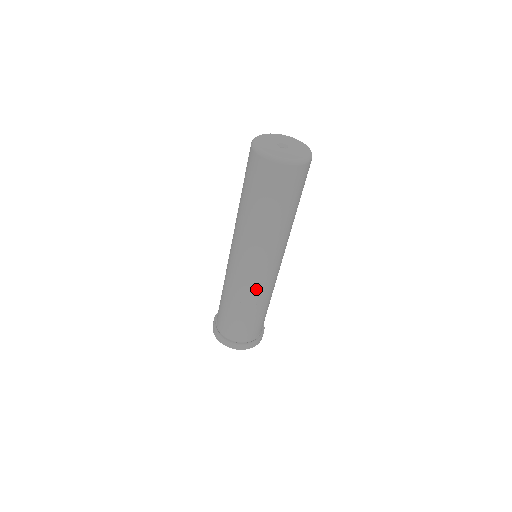
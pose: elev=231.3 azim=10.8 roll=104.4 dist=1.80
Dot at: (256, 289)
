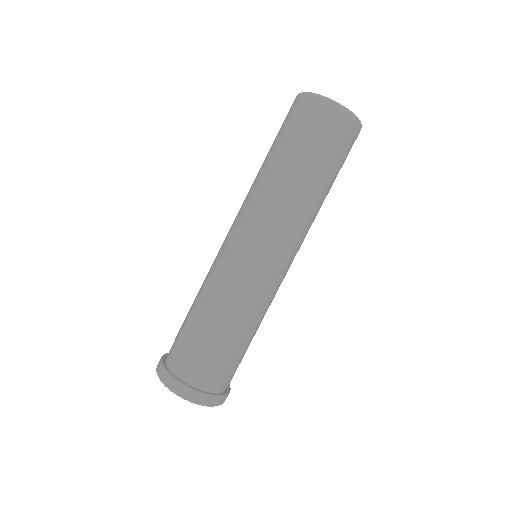
Dot at: (262, 295)
